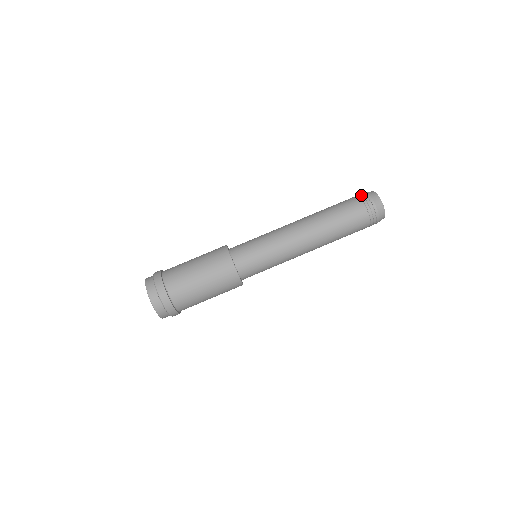
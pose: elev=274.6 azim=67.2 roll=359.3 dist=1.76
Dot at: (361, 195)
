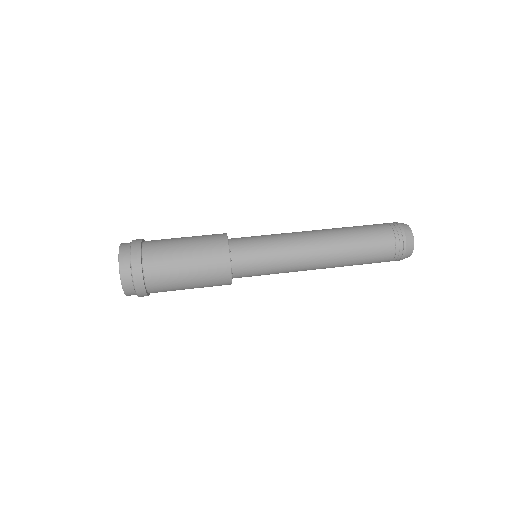
Dot at: occluded
